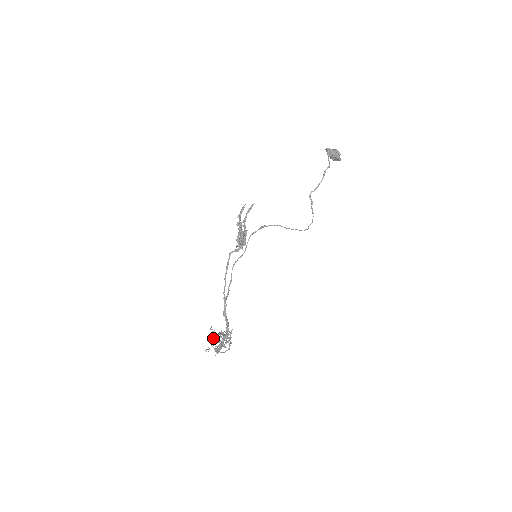
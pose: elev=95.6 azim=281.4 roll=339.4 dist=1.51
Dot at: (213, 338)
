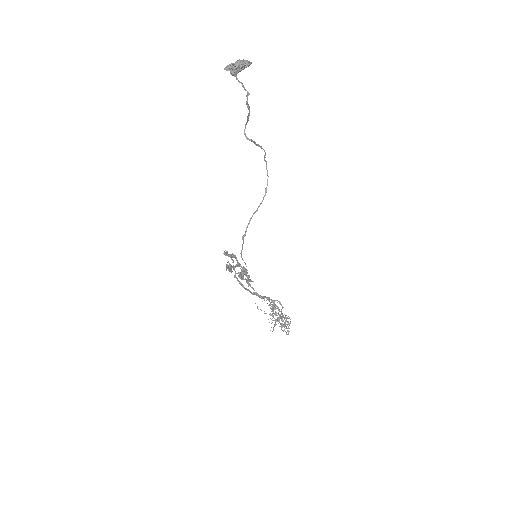
Dot at: (274, 325)
